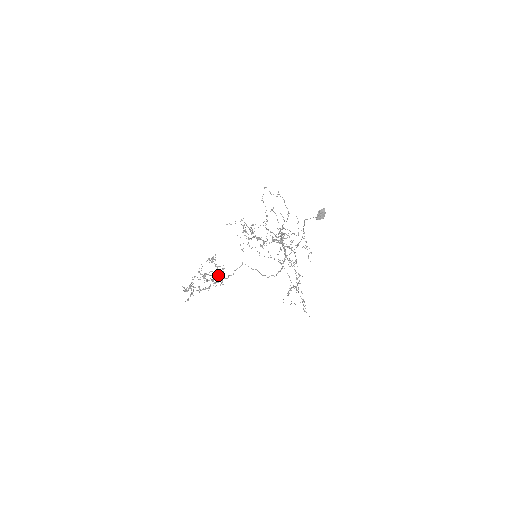
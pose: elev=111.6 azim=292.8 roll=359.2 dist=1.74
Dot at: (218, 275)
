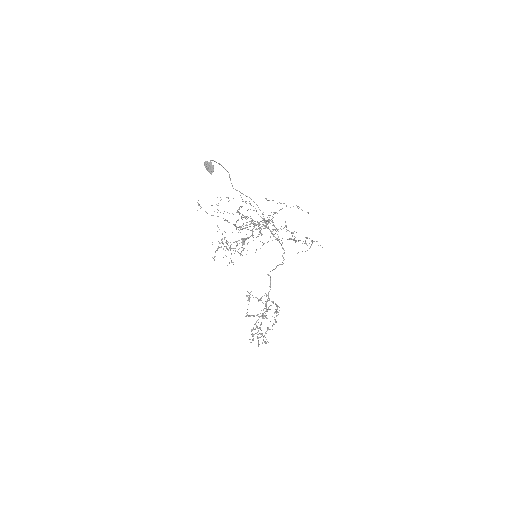
Dot at: occluded
